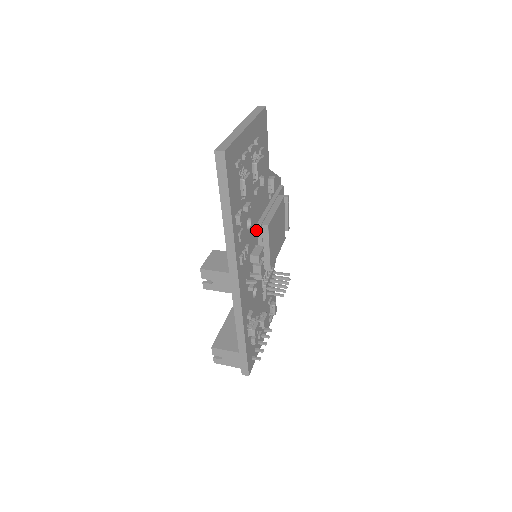
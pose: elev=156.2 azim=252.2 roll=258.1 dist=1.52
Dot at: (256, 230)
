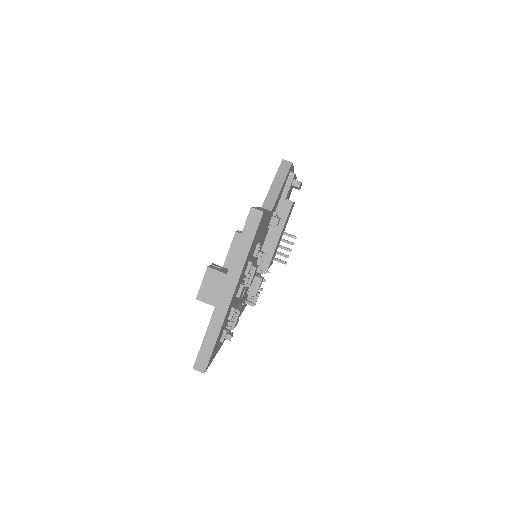
Dot at: occluded
